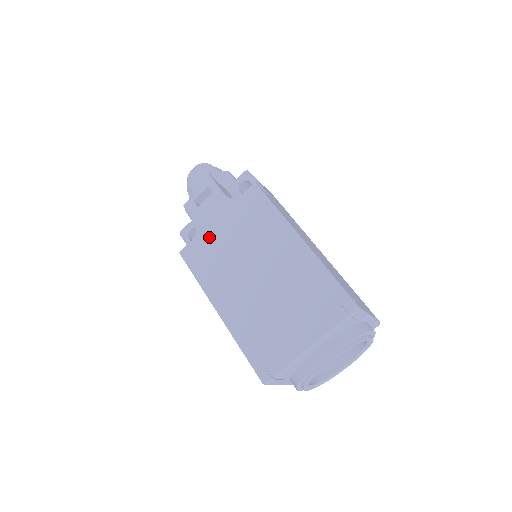
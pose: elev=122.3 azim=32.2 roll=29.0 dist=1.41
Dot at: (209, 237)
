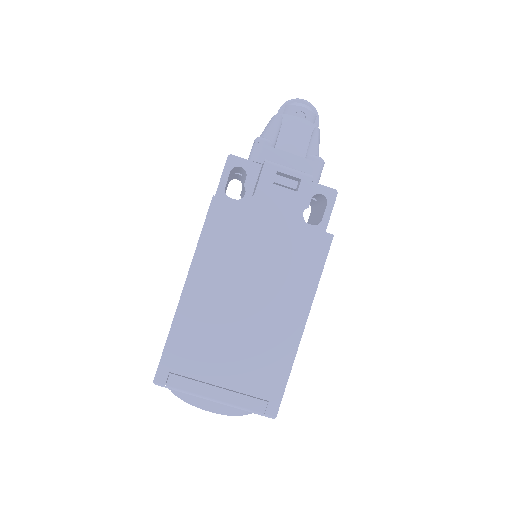
Dot at: (250, 222)
